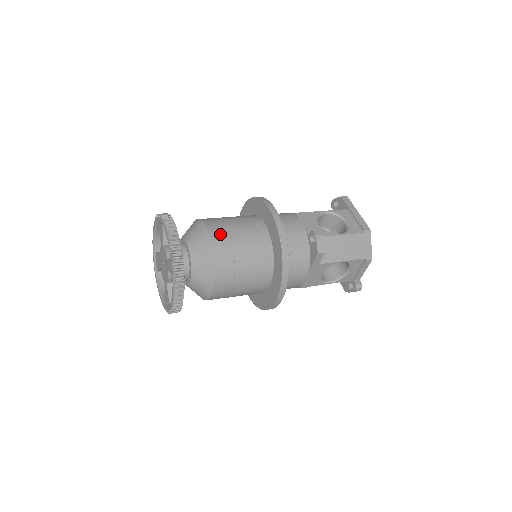
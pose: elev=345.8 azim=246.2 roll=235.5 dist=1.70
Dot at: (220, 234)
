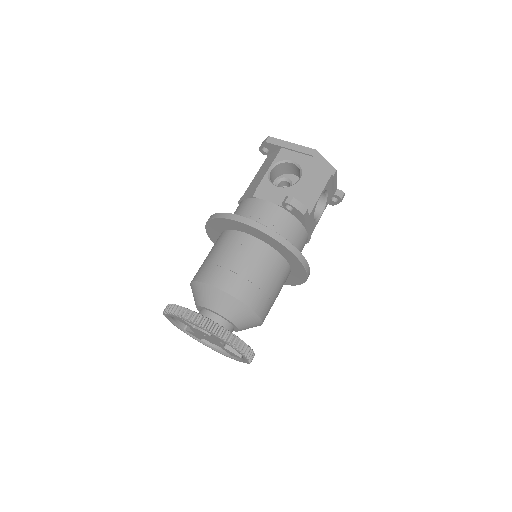
Dot at: (227, 279)
